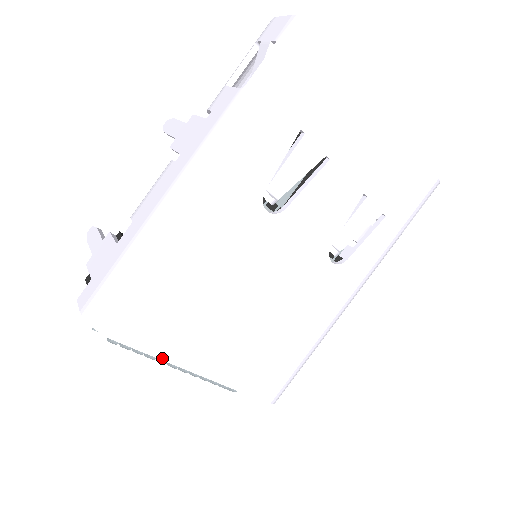
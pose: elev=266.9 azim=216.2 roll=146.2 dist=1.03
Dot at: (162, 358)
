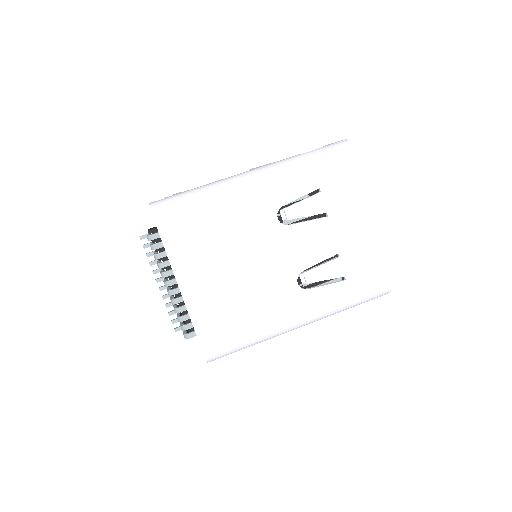
Dot at: (169, 257)
